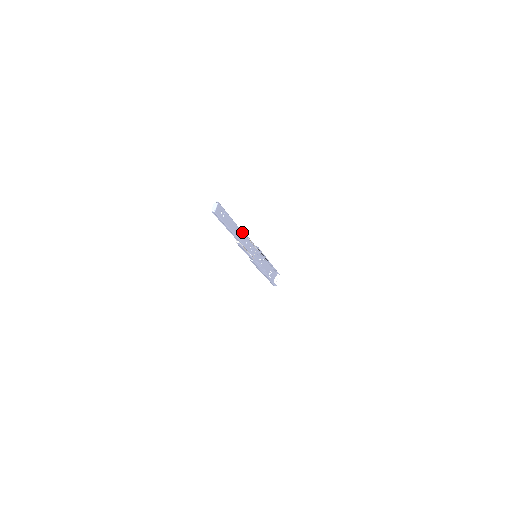
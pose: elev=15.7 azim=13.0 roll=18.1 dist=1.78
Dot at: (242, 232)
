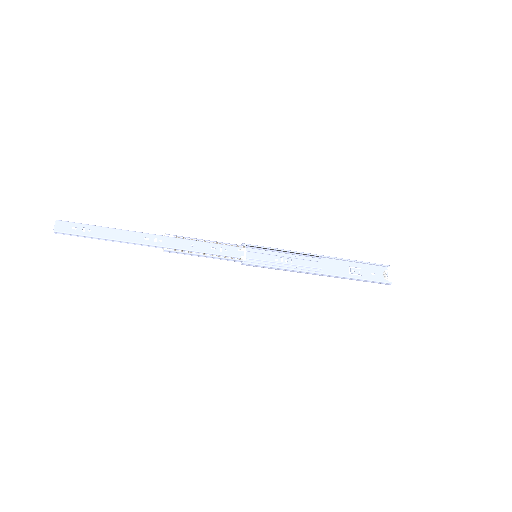
Dot at: (164, 236)
